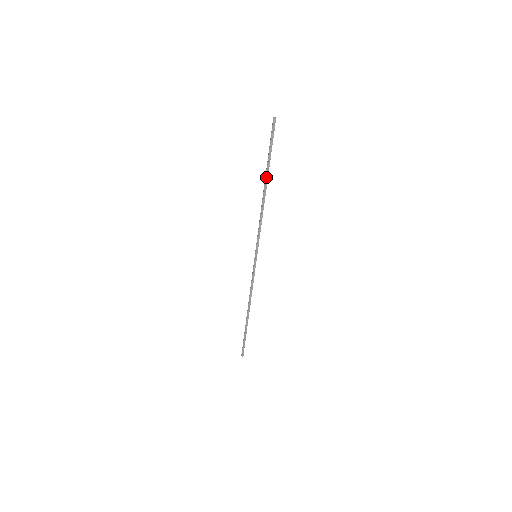
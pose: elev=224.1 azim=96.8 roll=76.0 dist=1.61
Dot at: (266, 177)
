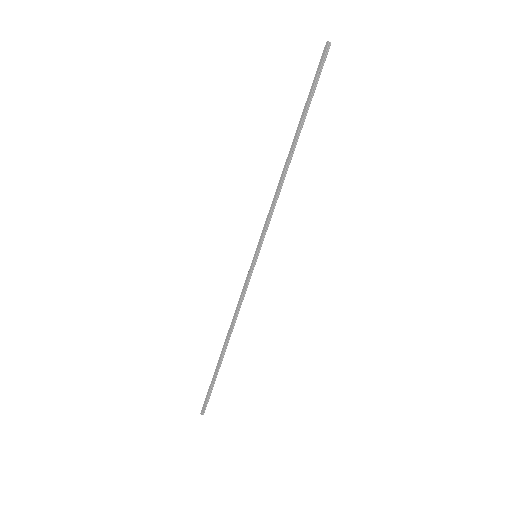
Dot at: (298, 133)
